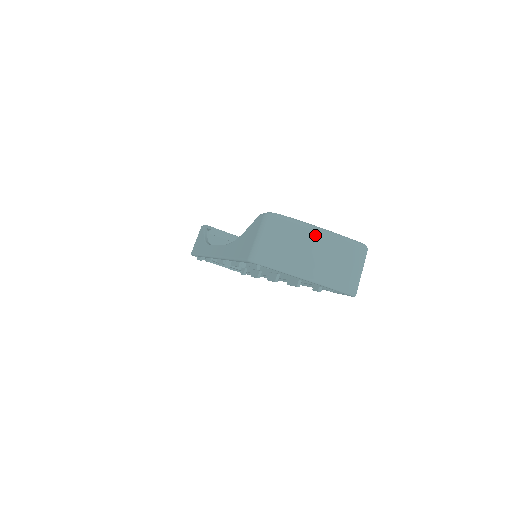
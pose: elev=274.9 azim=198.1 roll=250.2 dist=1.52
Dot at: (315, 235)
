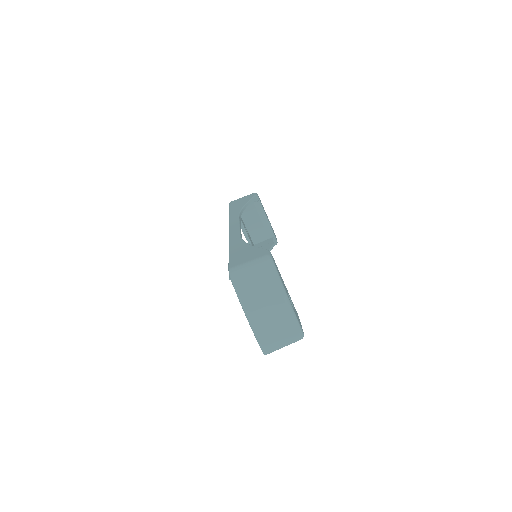
Dot at: (280, 299)
